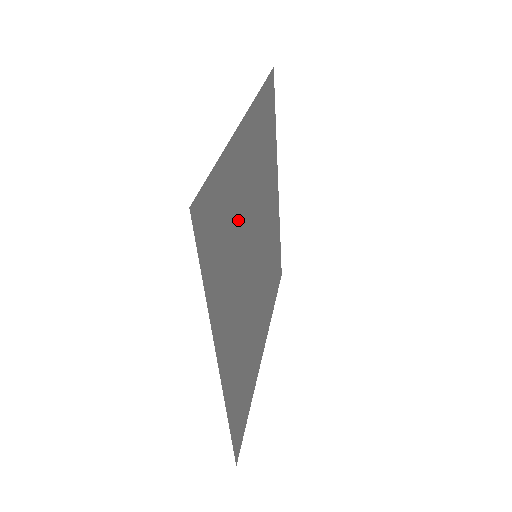
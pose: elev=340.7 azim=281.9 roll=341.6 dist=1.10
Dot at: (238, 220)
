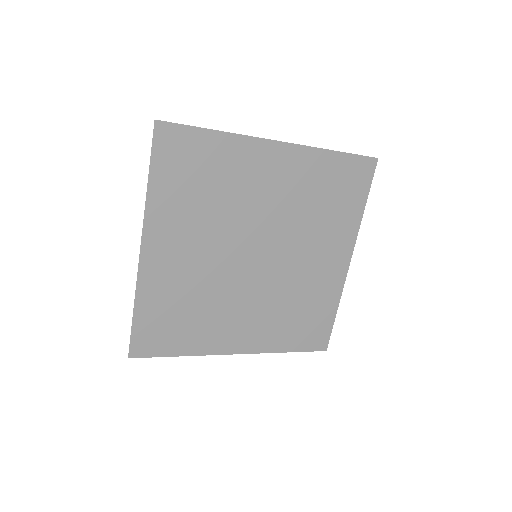
Dot at: (229, 194)
